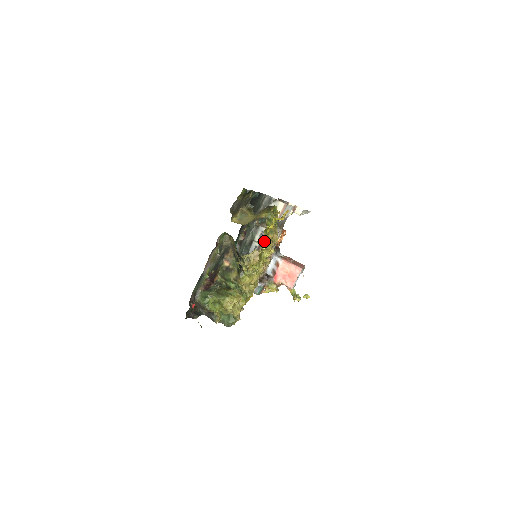
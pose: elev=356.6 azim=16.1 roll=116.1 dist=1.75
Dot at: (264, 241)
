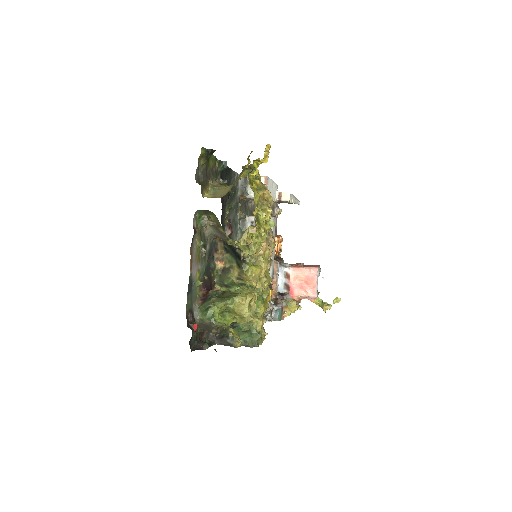
Dot at: (254, 199)
